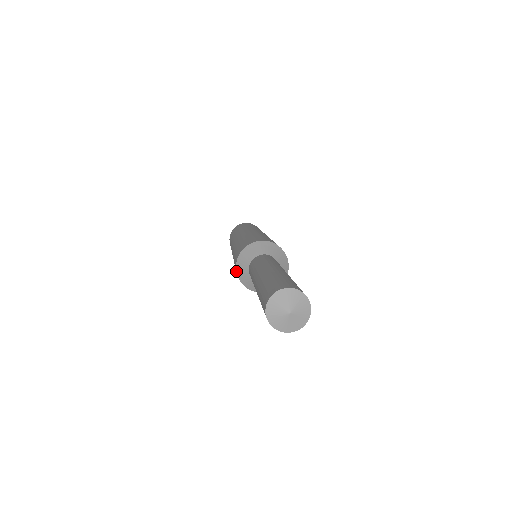
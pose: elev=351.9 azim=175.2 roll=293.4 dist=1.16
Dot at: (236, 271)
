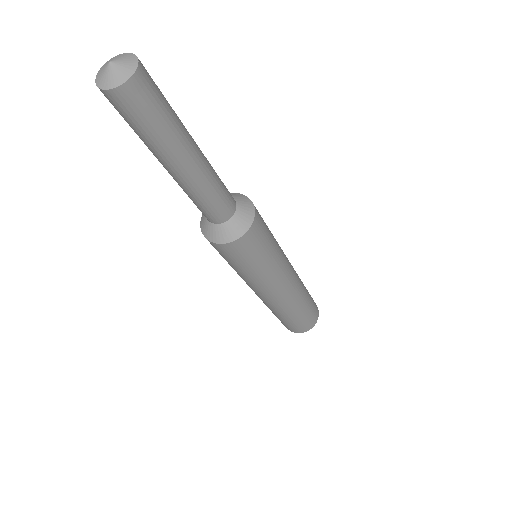
Dot at: occluded
